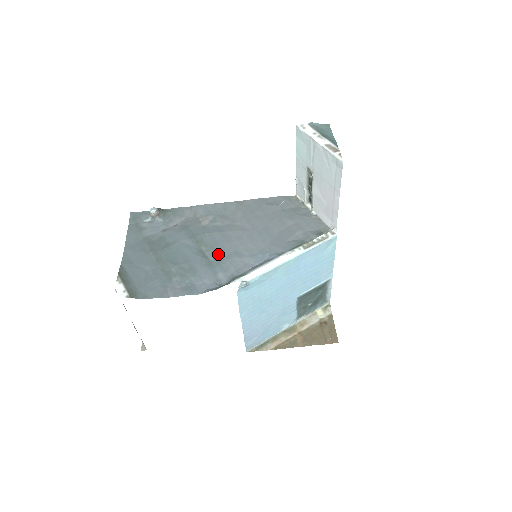
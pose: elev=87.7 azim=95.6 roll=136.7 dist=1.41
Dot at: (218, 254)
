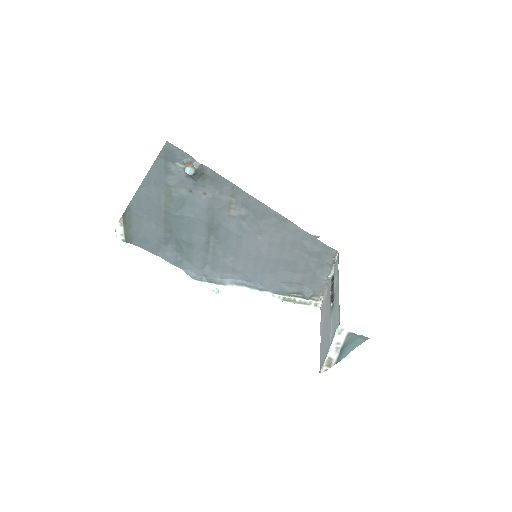
Dot at: (219, 252)
